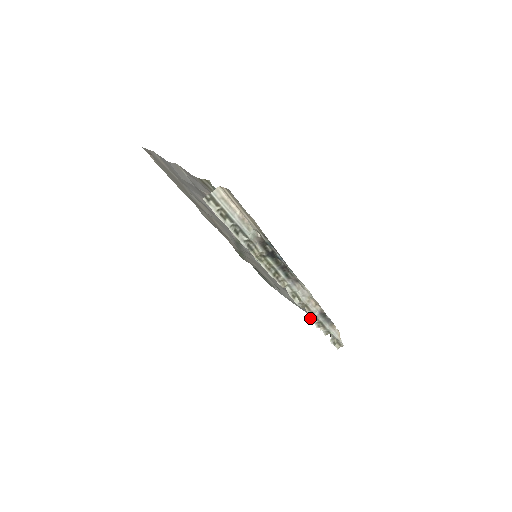
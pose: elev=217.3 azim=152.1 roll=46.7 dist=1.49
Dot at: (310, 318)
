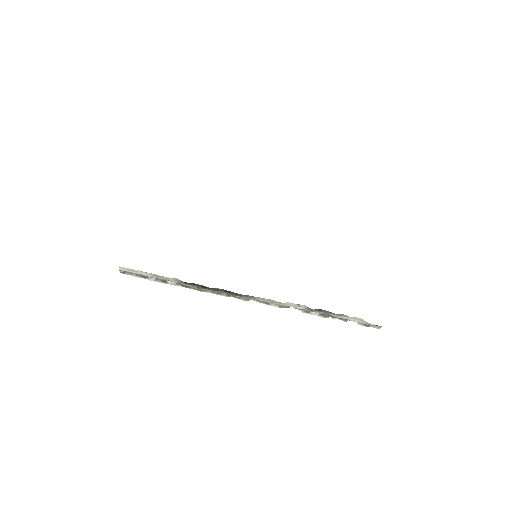
Dot at: (307, 313)
